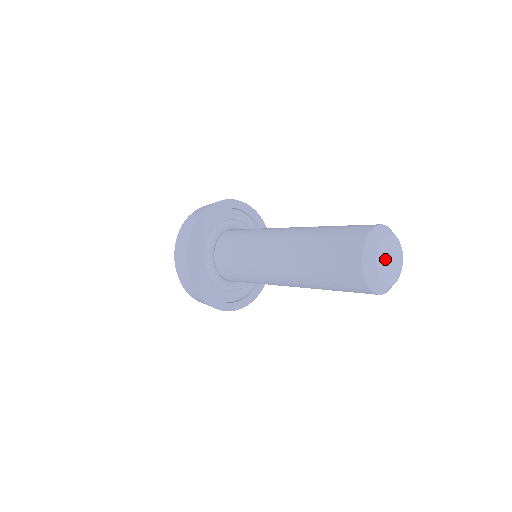
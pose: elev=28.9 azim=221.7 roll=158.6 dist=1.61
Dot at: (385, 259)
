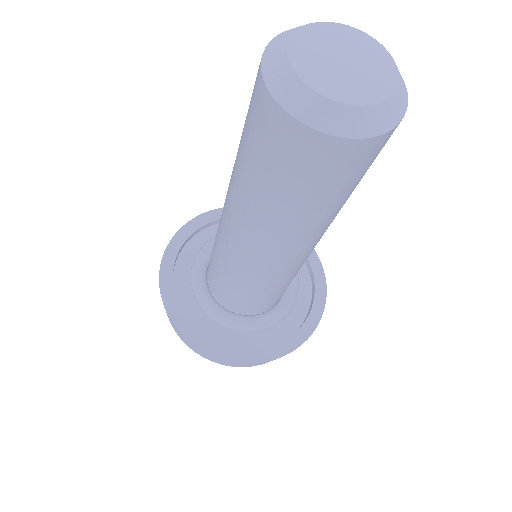
Dot at: (325, 64)
